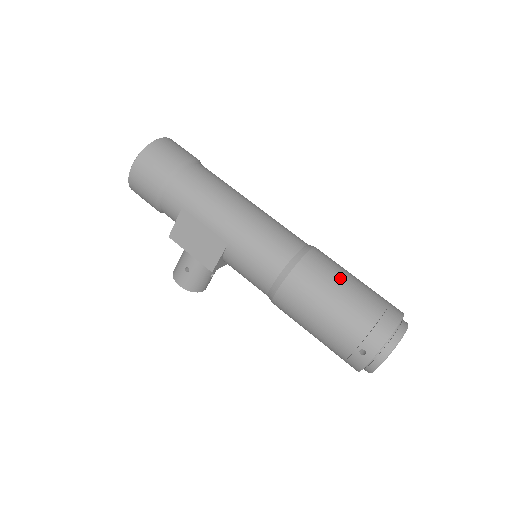
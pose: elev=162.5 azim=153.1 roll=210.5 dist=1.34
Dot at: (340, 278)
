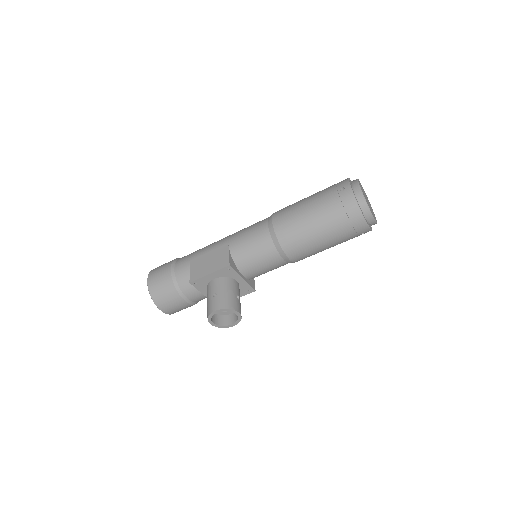
Dot at: occluded
